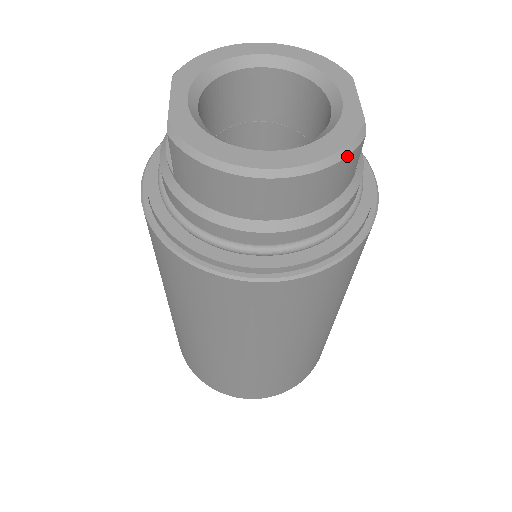
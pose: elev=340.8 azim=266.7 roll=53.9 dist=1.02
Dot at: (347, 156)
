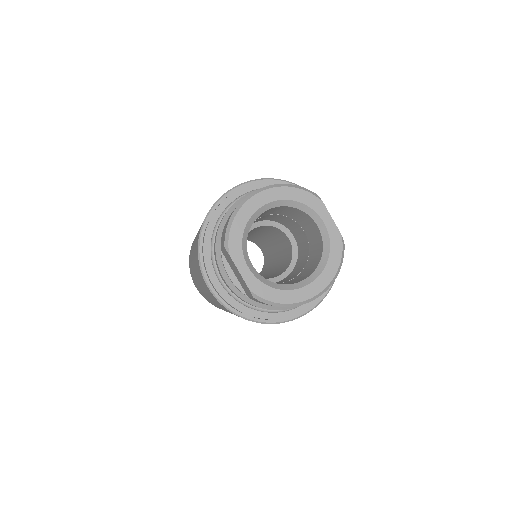
Dot at: occluded
